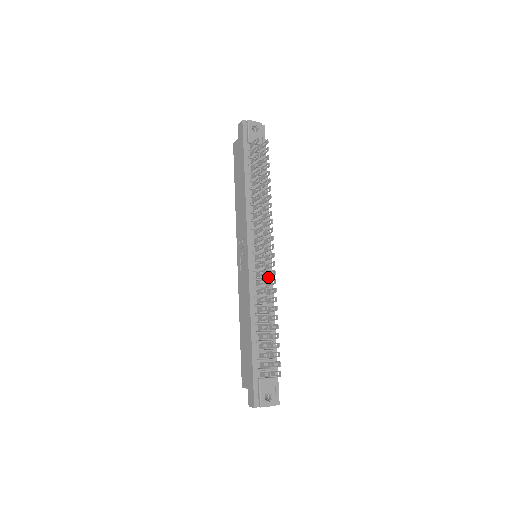
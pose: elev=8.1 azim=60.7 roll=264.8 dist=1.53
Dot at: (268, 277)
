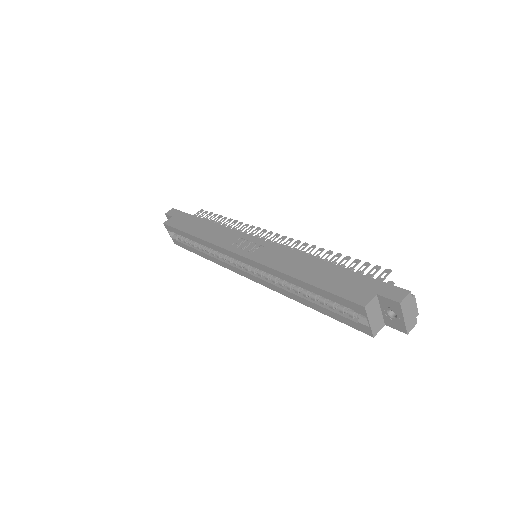
Dot at: occluded
